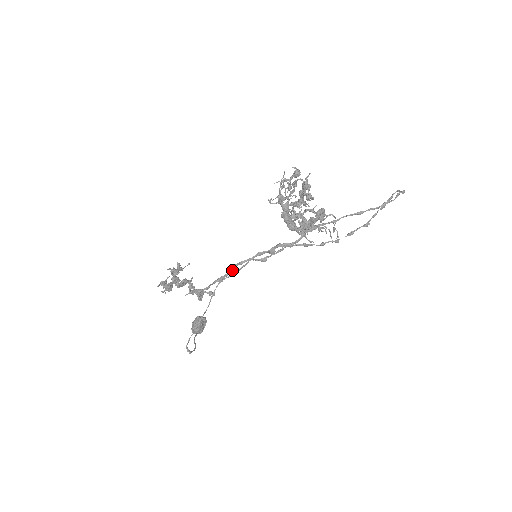
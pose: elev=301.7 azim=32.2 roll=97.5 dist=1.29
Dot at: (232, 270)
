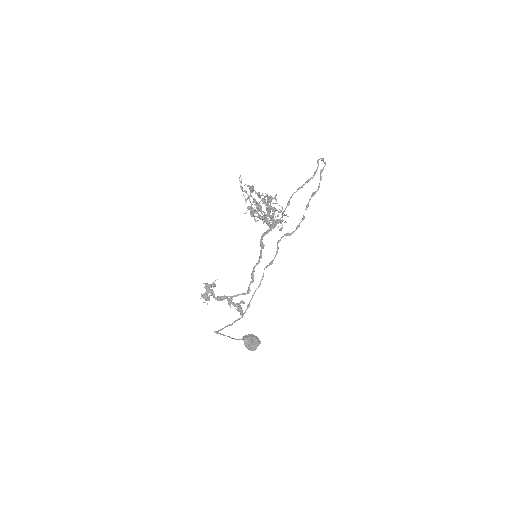
Dot at: occluded
